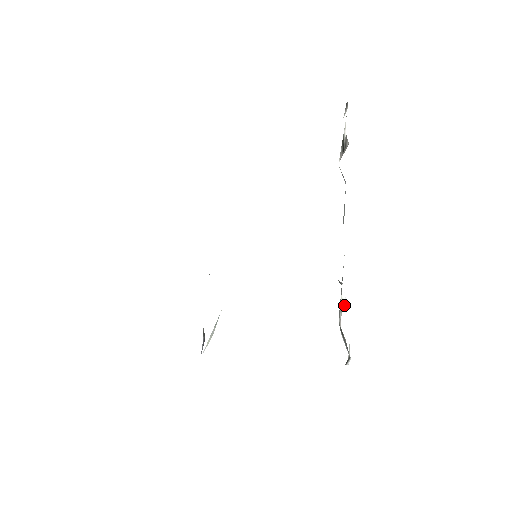
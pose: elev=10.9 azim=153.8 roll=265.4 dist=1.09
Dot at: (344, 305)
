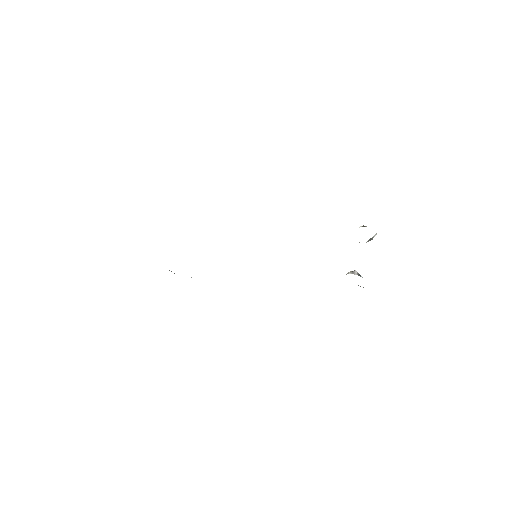
Dot at: occluded
